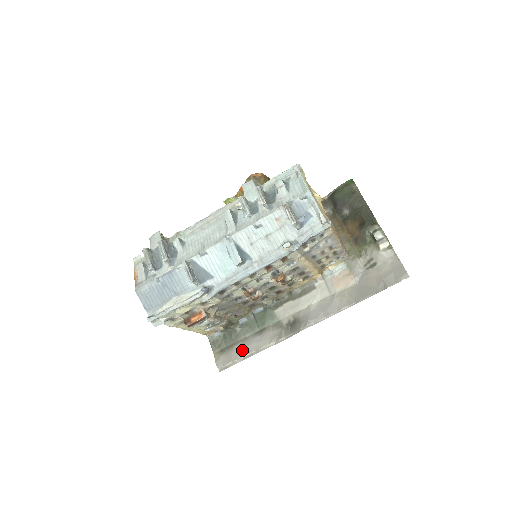
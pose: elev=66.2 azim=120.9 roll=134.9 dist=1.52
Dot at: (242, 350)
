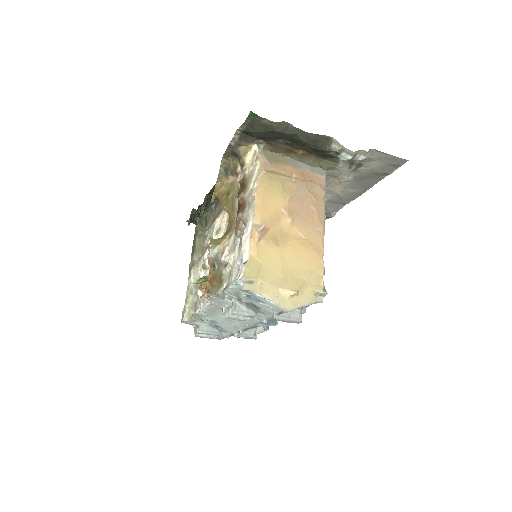
Dot at: occluded
